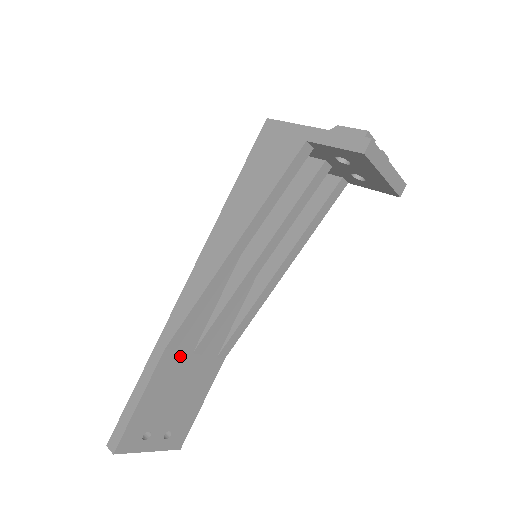
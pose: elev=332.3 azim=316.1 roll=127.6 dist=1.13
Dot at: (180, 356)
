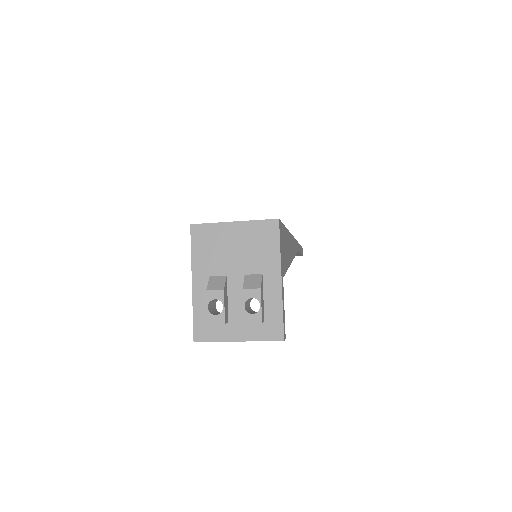
Dot at: occluded
